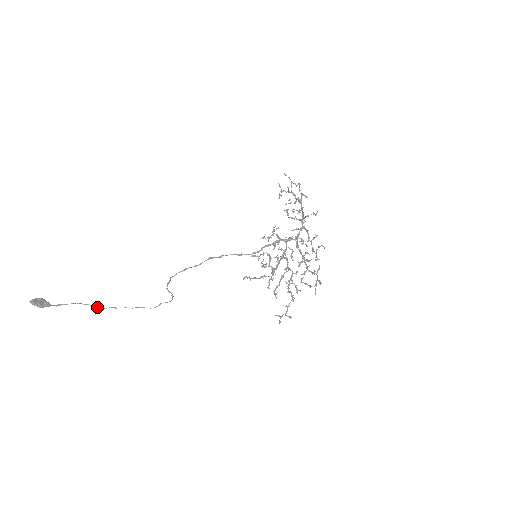
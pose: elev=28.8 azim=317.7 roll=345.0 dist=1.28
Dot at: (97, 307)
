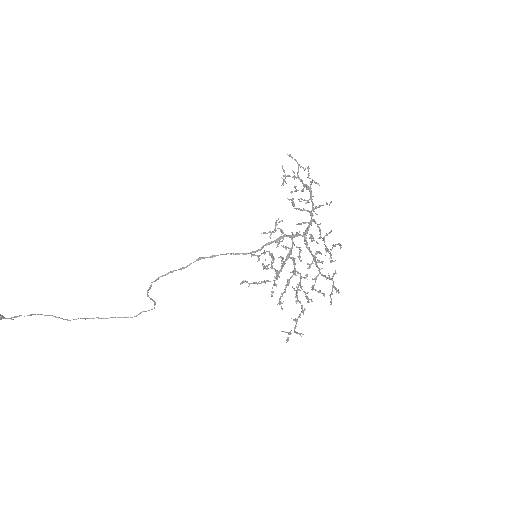
Dot at: (62, 318)
